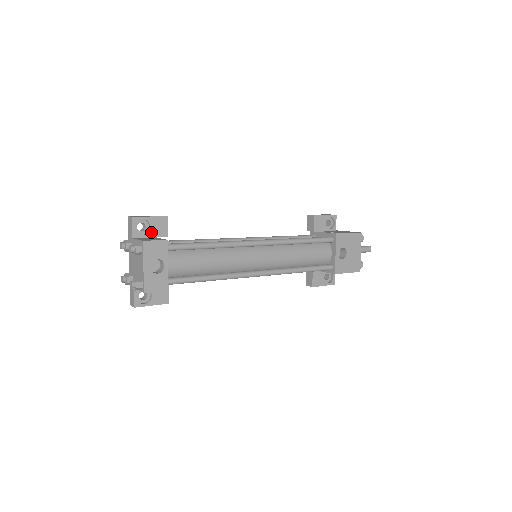
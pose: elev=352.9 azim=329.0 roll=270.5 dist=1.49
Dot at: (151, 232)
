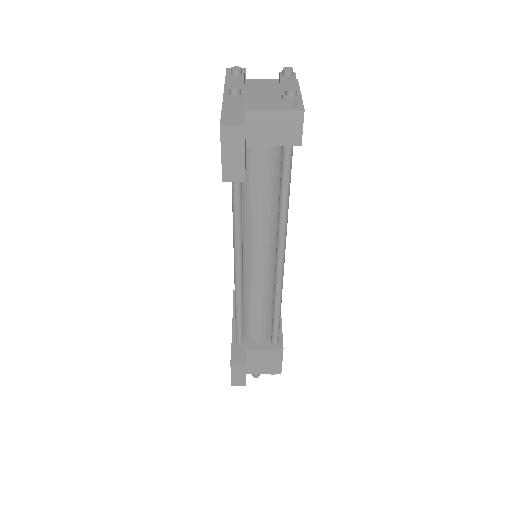
Dot at: occluded
